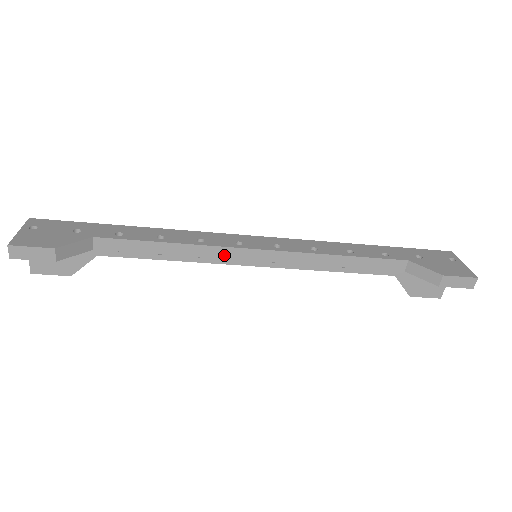
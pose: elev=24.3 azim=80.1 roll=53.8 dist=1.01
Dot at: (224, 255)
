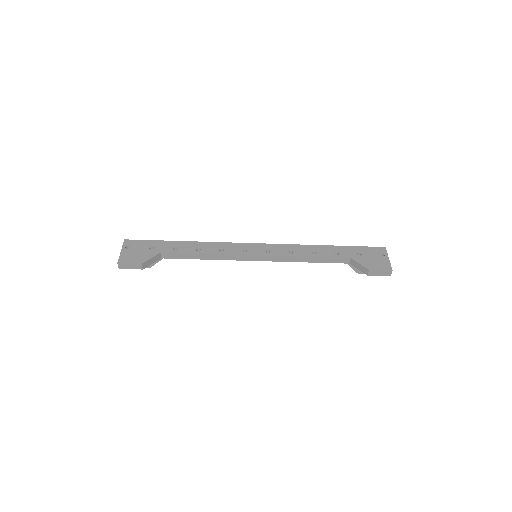
Dot at: (236, 259)
